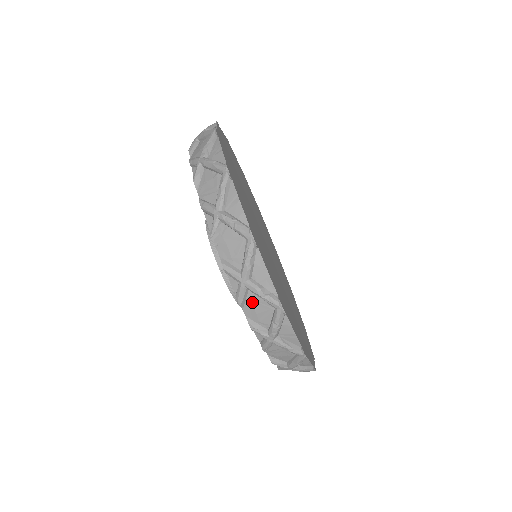
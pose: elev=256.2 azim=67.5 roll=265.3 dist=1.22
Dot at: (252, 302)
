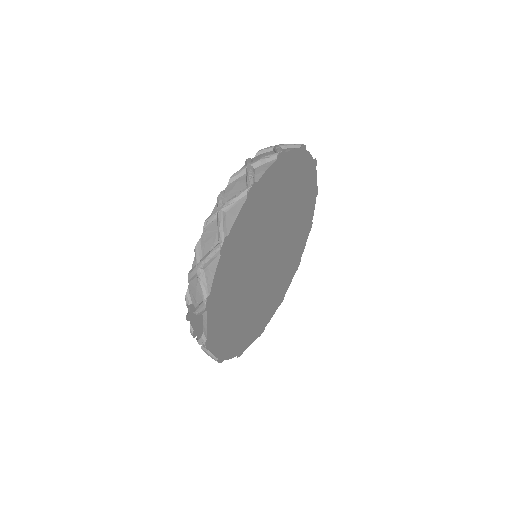
Dot at: (238, 181)
